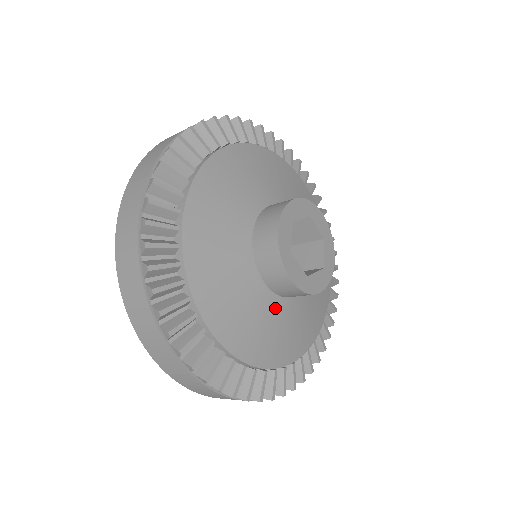
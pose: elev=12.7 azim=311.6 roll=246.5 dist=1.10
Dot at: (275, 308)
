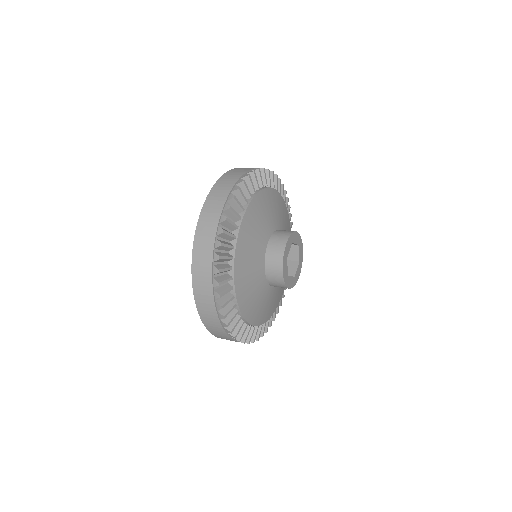
Dot at: (263, 287)
